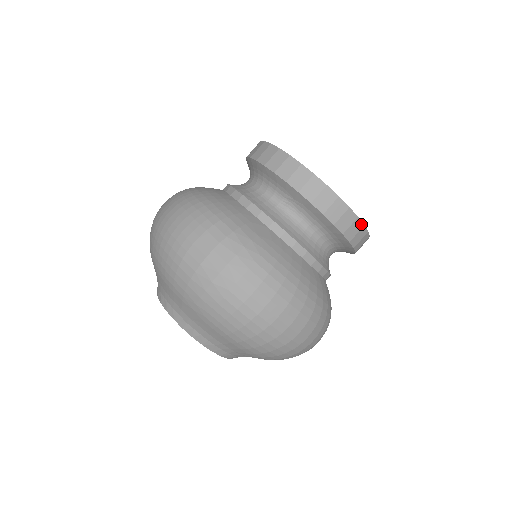
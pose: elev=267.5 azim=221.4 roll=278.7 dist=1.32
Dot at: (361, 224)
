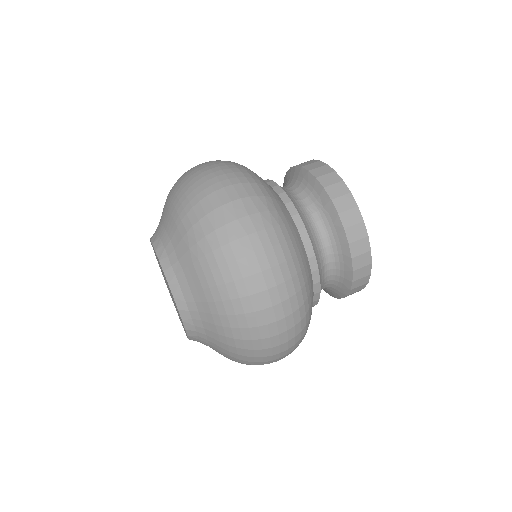
Dot at: (370, 260)
